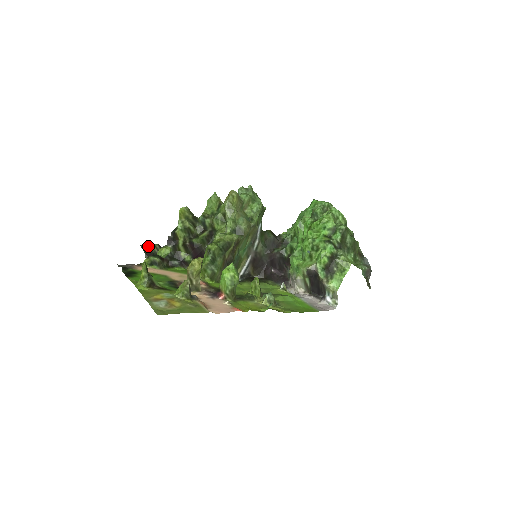
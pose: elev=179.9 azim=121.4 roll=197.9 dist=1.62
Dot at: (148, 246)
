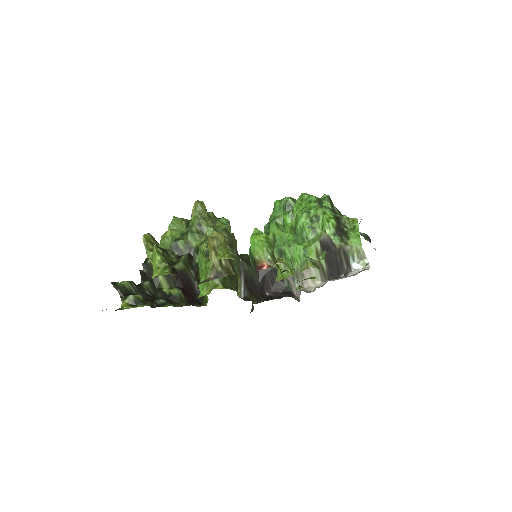
Dot at: (121, 283)
